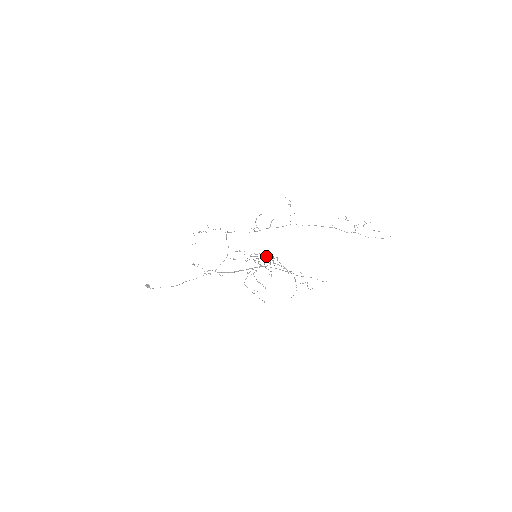
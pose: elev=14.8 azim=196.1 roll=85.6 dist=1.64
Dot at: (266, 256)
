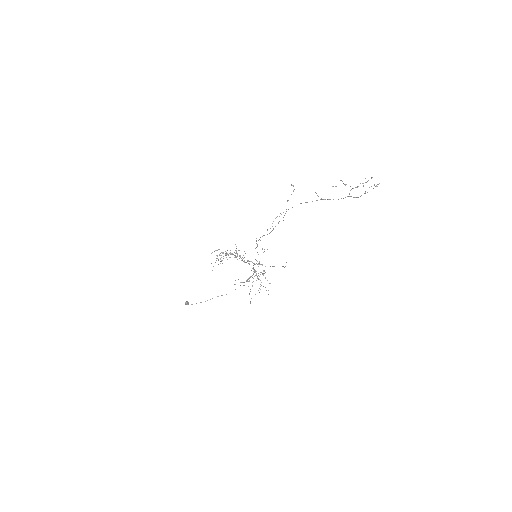
Dot at: occluded
